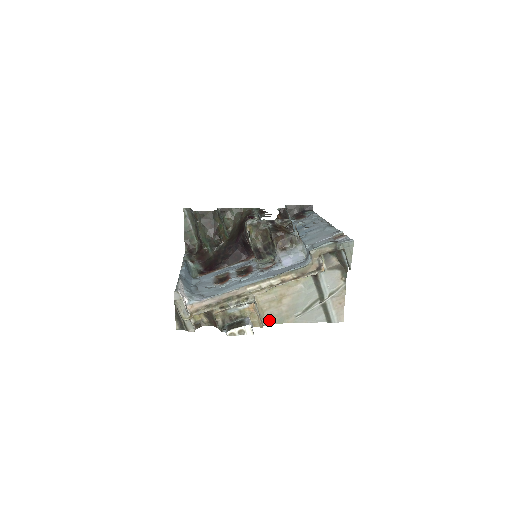
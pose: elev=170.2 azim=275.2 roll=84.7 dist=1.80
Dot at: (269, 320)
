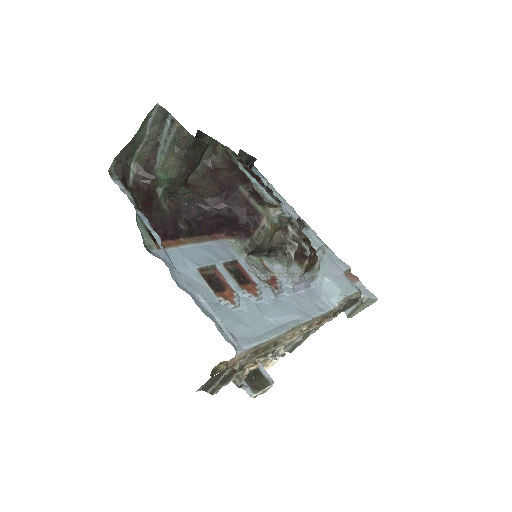
Dot at: occluded
